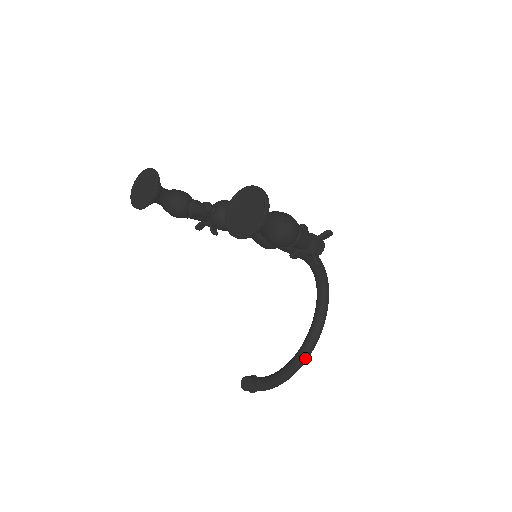
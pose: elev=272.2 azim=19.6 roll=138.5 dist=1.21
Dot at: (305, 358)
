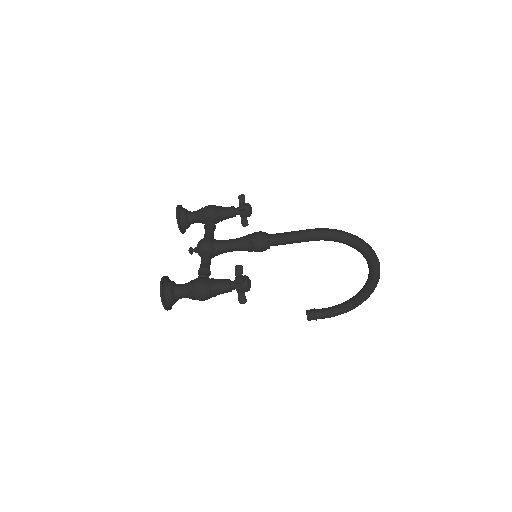
Dot at: (366, 295)
